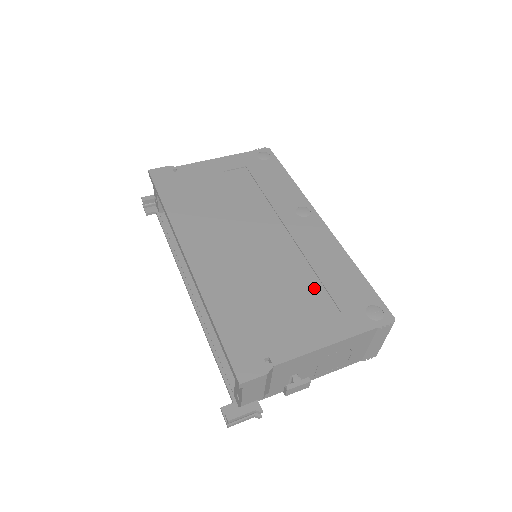
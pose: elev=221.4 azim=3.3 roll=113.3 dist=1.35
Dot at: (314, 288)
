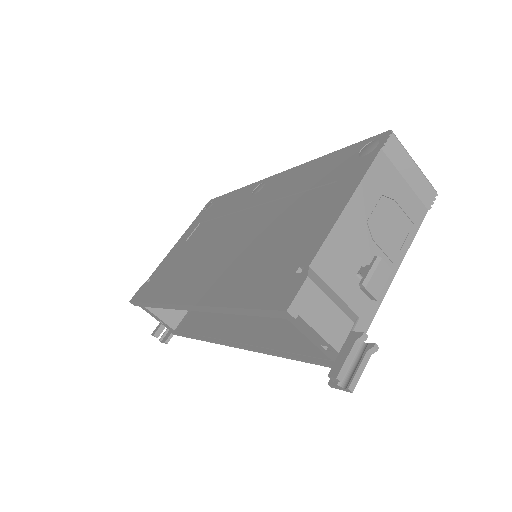
Dot at: (303, 199)
